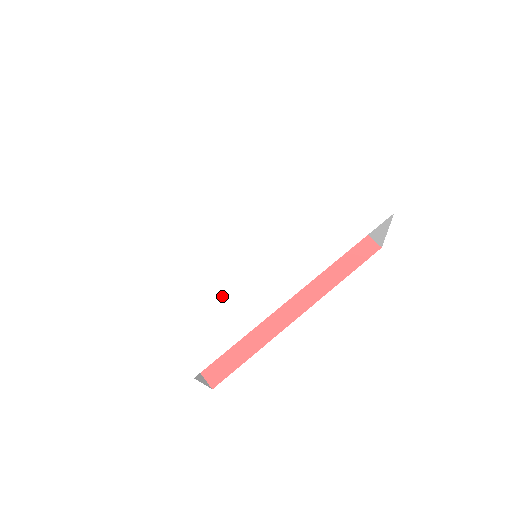
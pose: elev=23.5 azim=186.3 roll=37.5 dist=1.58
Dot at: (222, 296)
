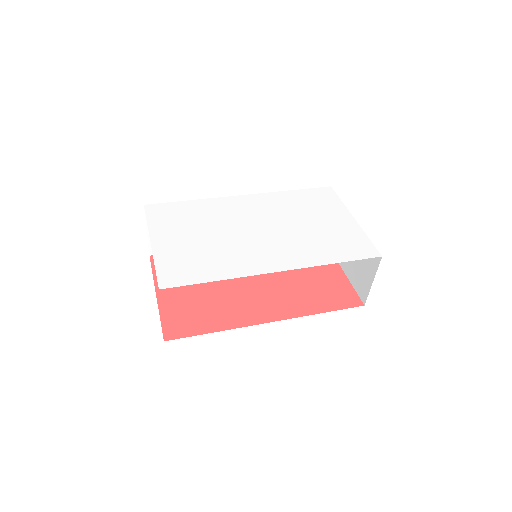
Dot at: (215, 251)
